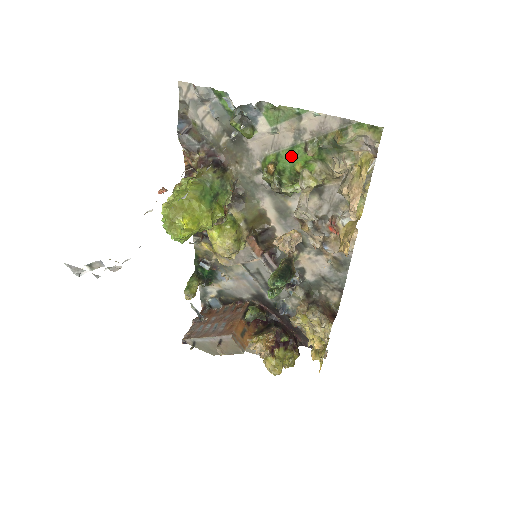
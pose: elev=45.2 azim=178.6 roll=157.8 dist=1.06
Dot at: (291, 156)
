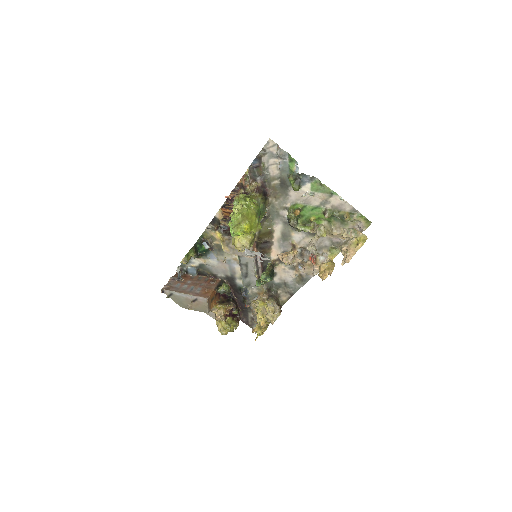
Dot at: (312, 211)
